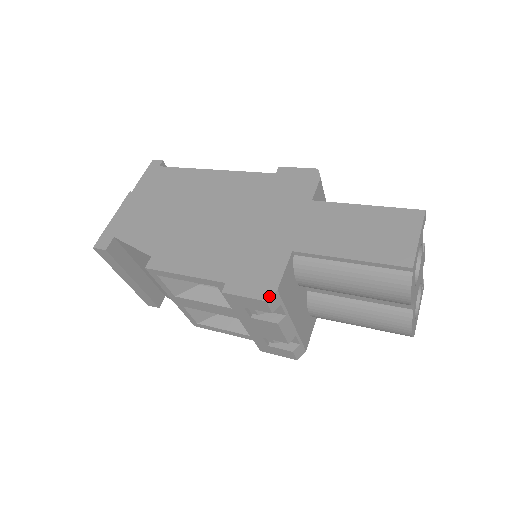
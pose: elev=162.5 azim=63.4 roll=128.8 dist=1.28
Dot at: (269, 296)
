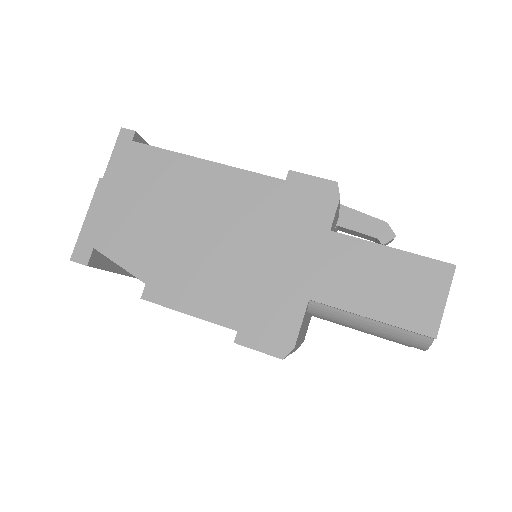
Dot at: (286, 354)
